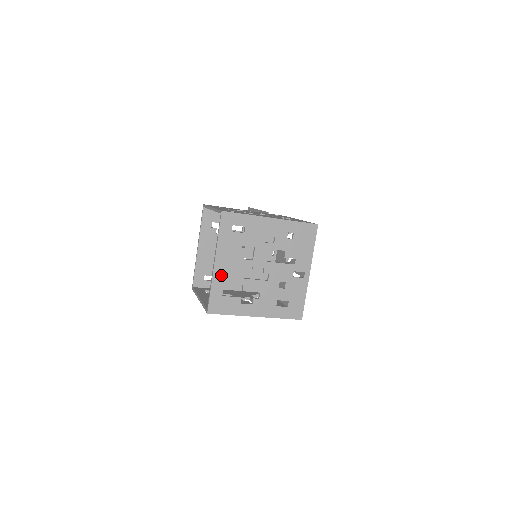
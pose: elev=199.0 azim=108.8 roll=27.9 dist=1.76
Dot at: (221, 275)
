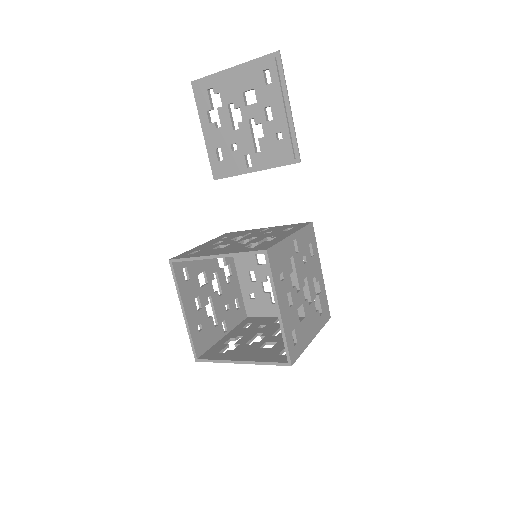
Dot at: occluded
